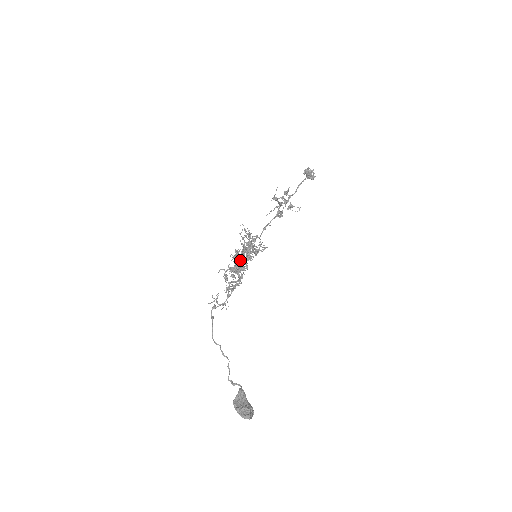
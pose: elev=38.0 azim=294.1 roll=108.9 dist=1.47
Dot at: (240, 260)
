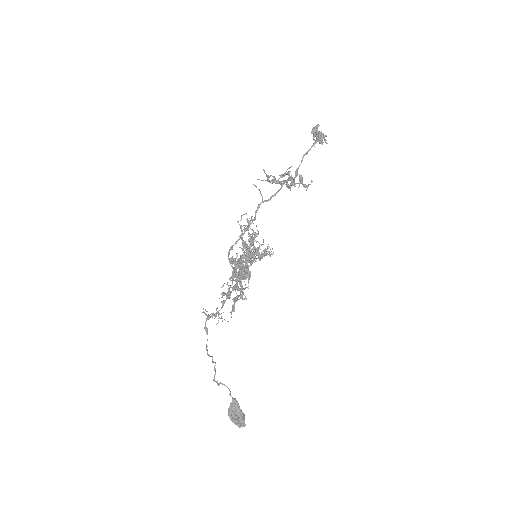
Dot at: (246, 271)
